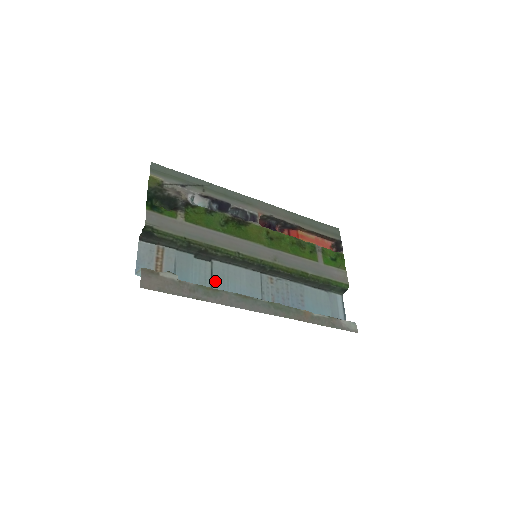
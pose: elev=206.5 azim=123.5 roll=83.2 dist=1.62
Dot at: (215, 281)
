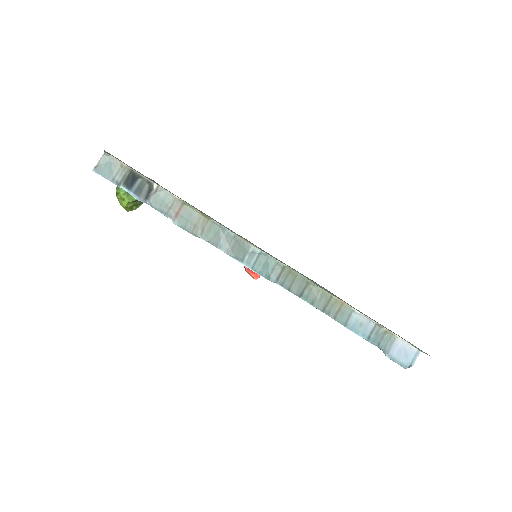
Dot at: occluded
